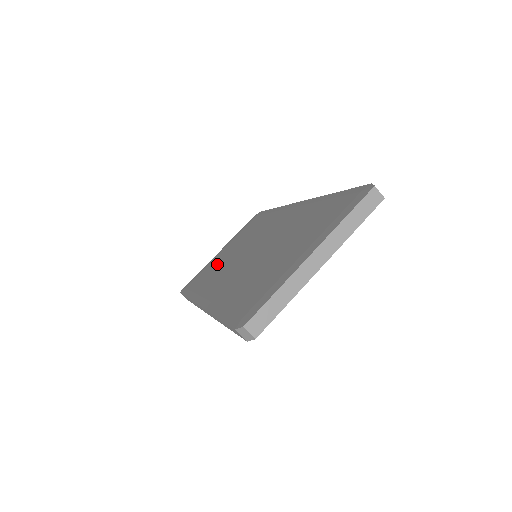
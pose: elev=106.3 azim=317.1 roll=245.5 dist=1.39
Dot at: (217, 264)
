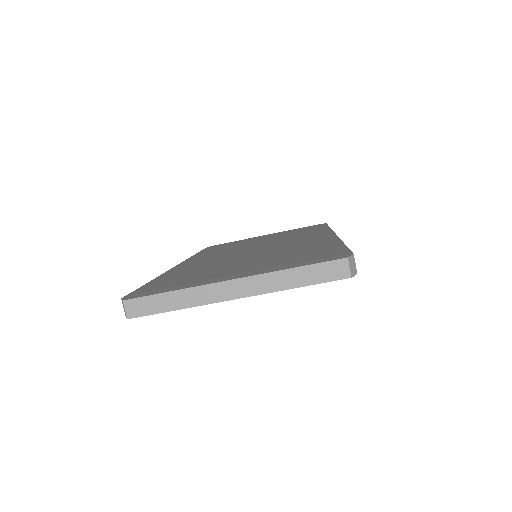
Dot at: (242, 243)
